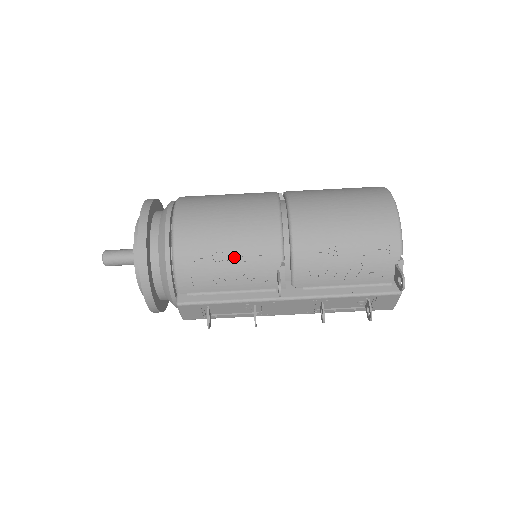
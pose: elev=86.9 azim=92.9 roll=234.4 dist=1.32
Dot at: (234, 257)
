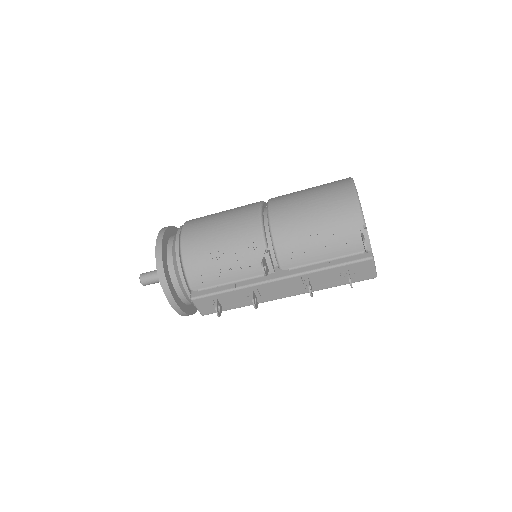
Dot at: (227, 252)
